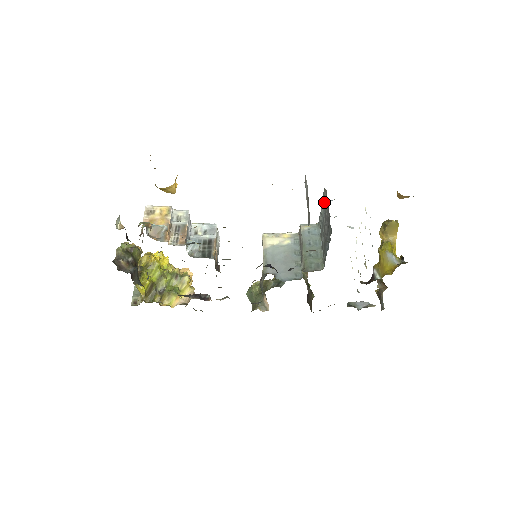
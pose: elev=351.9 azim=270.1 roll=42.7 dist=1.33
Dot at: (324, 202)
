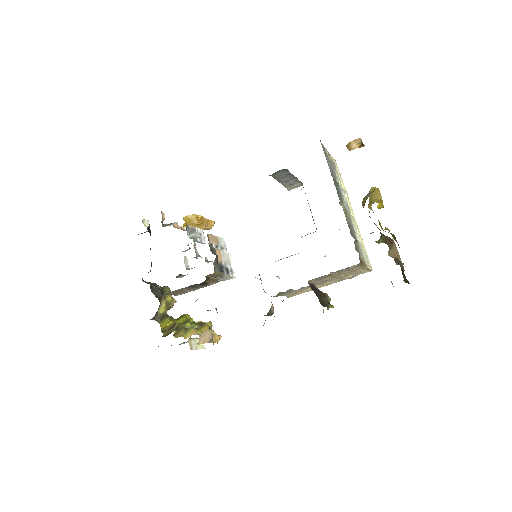
Dot at: occluded
